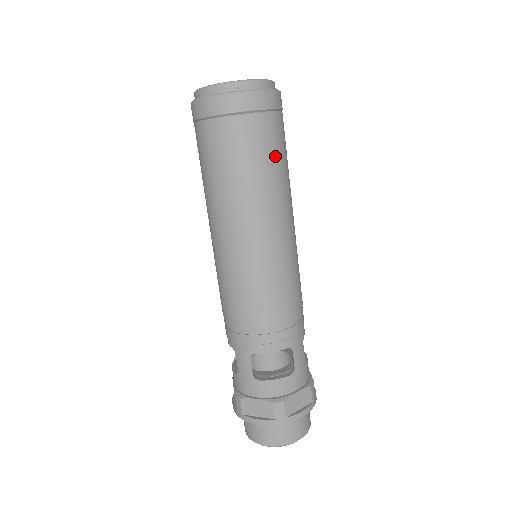
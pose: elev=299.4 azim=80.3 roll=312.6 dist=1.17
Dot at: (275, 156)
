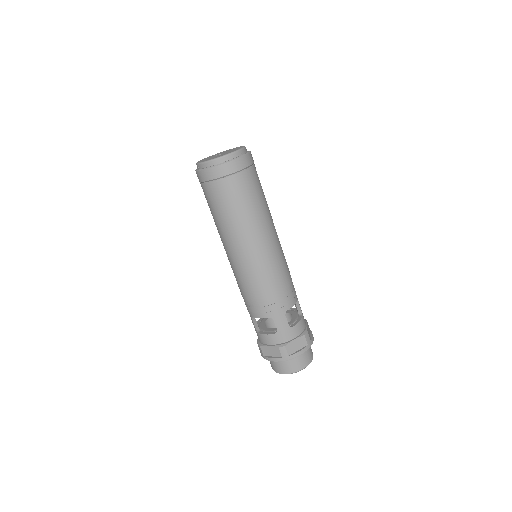
Dot at: (262, 189)
